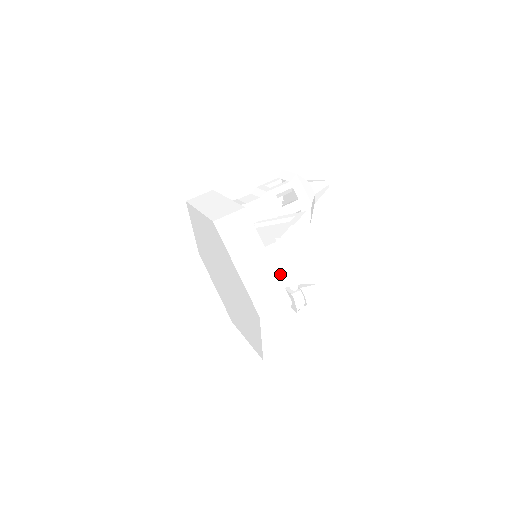
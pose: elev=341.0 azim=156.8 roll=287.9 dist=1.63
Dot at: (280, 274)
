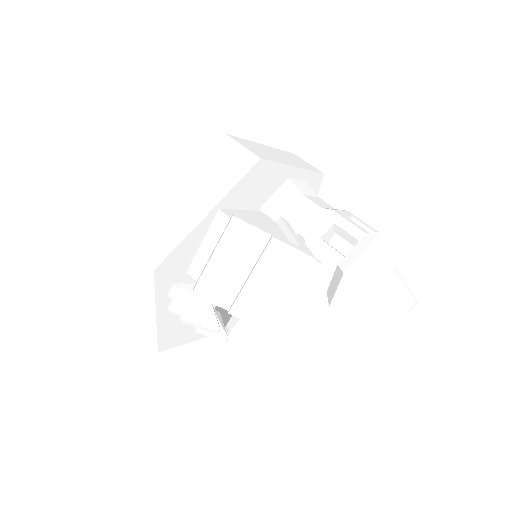
Dot at: (205, 259)
